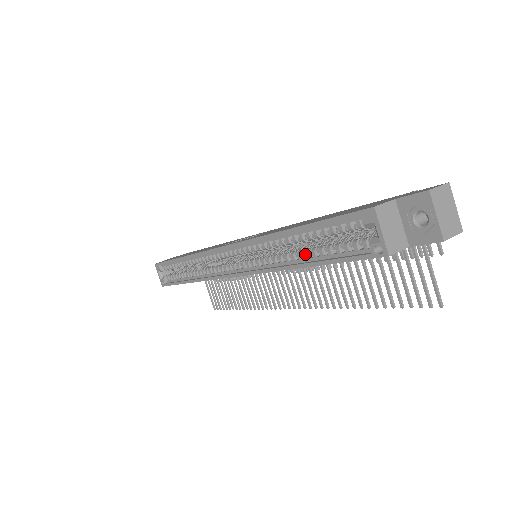
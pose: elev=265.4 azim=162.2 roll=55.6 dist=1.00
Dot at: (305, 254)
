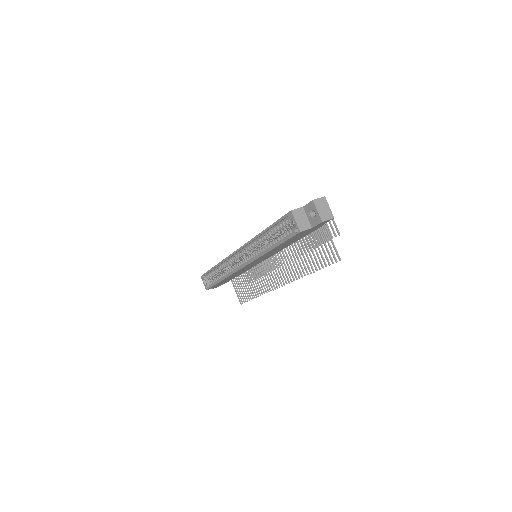
Dot at: (272, 243)
